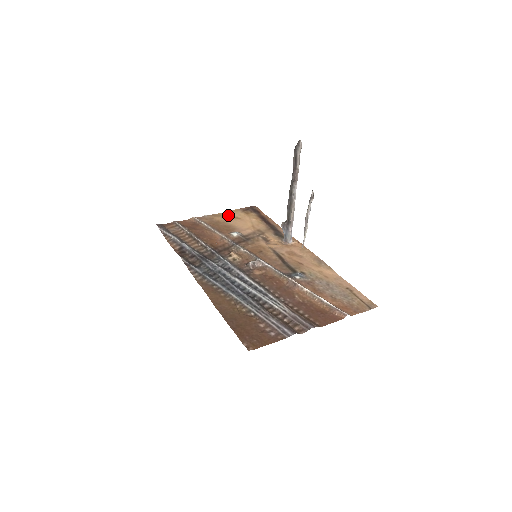
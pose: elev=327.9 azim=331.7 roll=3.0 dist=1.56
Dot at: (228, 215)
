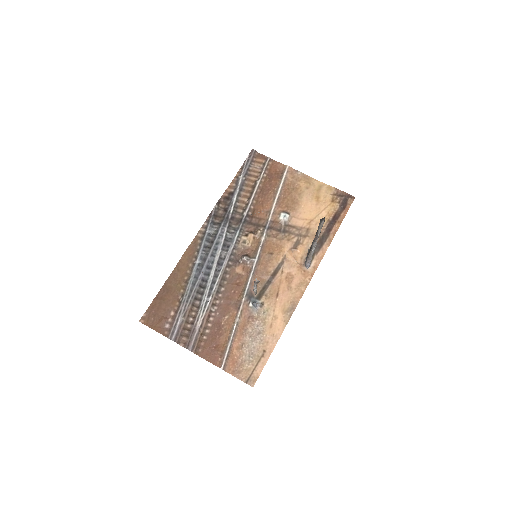
Dot at: (317, 187)
